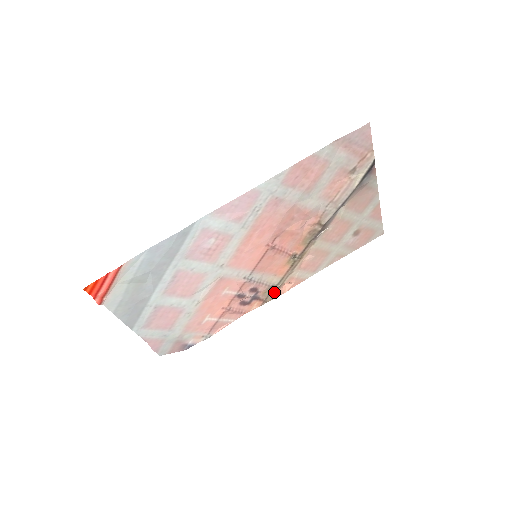
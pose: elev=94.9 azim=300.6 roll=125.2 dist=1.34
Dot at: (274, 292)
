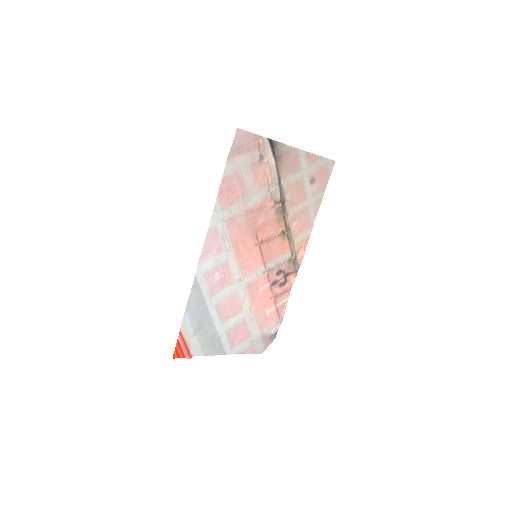
Dot at: (296, 261)
